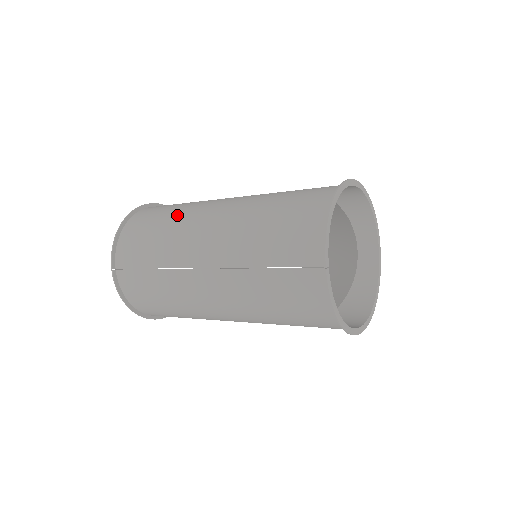
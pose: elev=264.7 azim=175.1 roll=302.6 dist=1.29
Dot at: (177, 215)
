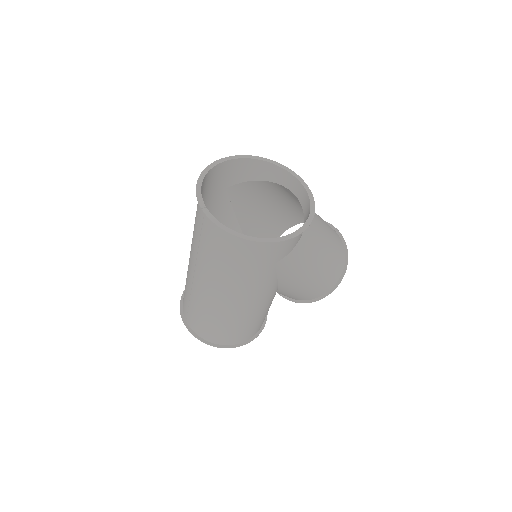
Dot at: occluded
